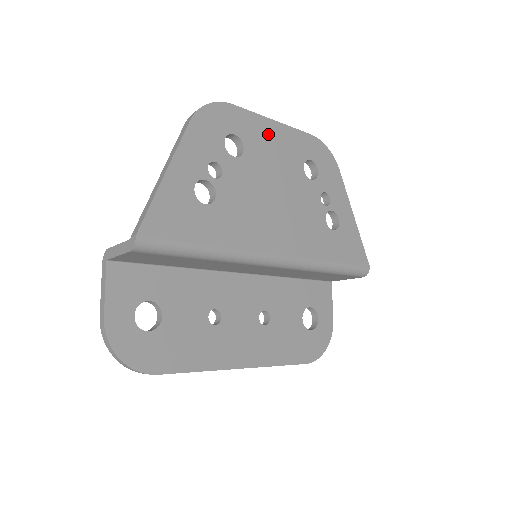
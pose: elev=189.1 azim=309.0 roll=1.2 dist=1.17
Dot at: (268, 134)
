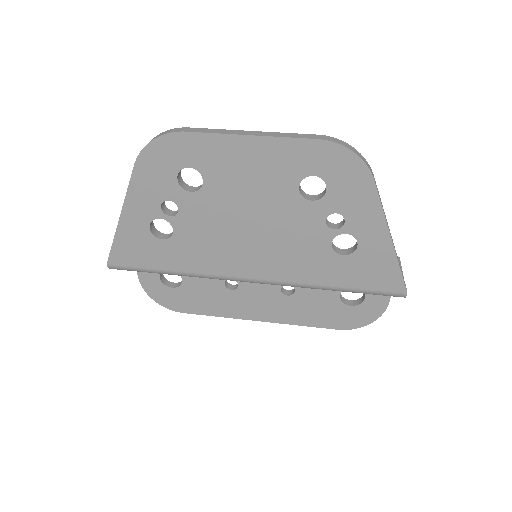
Dot at: (239, 156)
